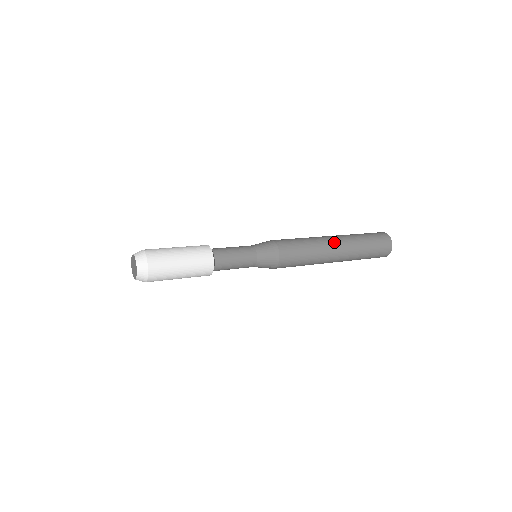
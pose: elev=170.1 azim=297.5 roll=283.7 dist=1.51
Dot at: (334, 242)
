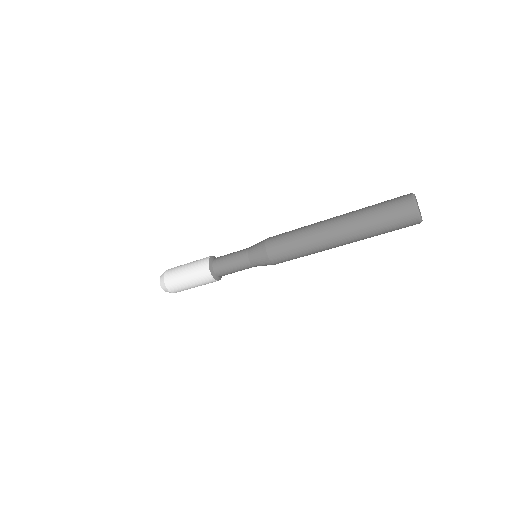
Dot at: (329, 228)
